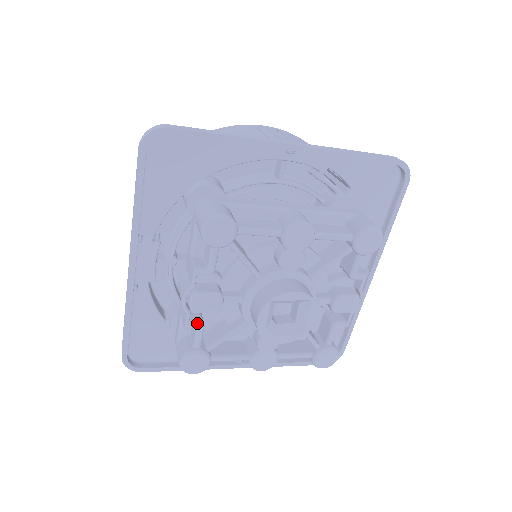
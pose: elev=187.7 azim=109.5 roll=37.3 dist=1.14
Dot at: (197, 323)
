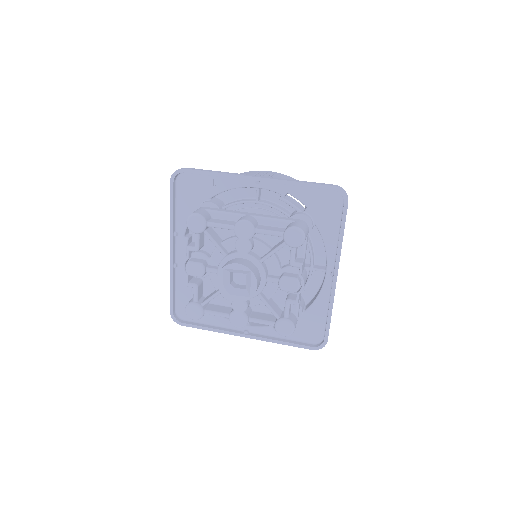
Dot at: (193, 284)
